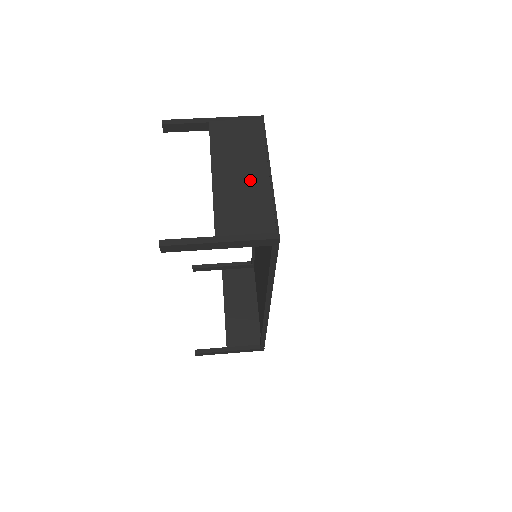
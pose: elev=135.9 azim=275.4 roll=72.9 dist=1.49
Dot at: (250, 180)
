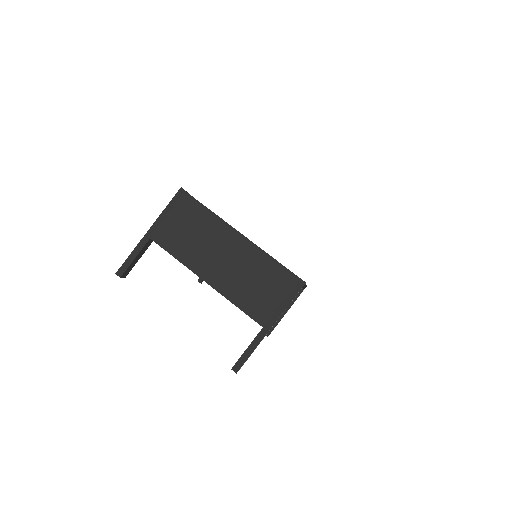
Dot at: (236, 257)
